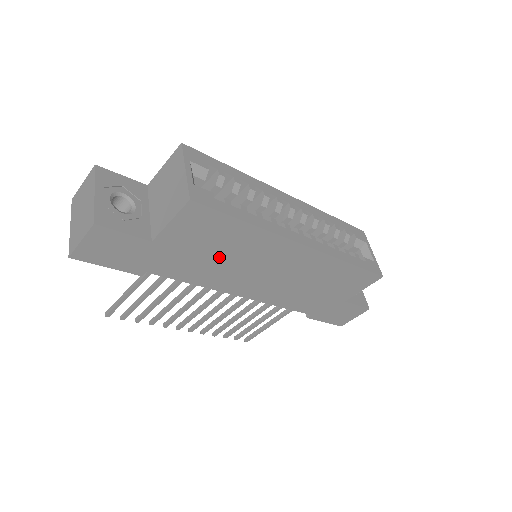
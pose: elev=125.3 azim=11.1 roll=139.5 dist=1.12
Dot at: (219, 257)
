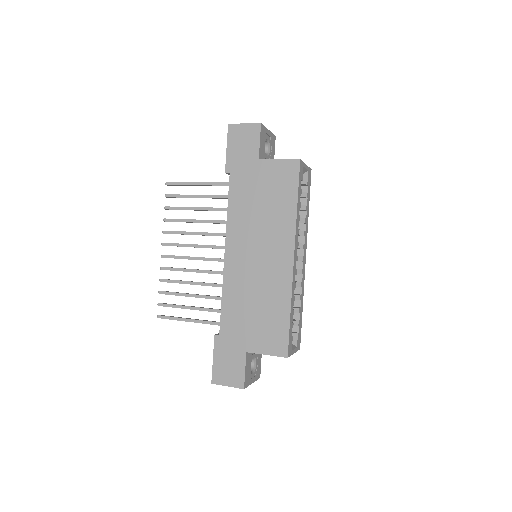
Dot at: (260, 208)
